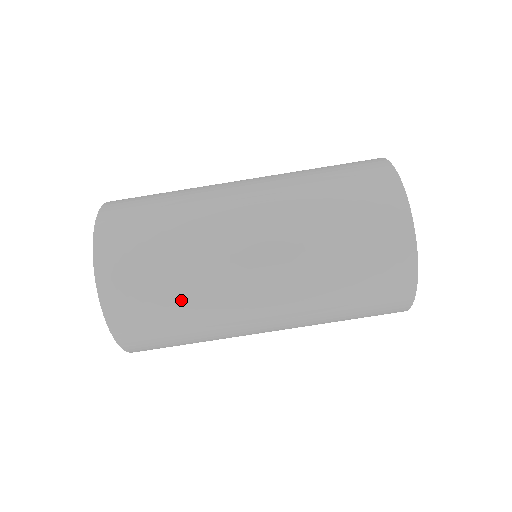
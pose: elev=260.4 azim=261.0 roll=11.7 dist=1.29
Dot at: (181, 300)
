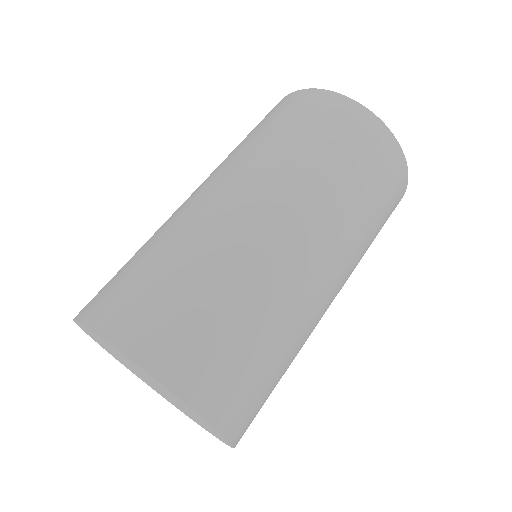
Dot at: (161, 254)
